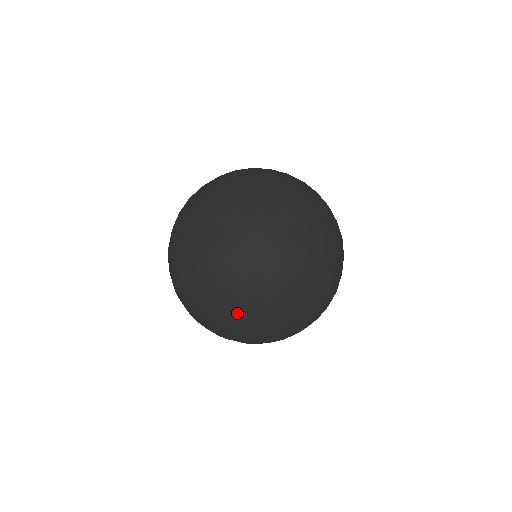
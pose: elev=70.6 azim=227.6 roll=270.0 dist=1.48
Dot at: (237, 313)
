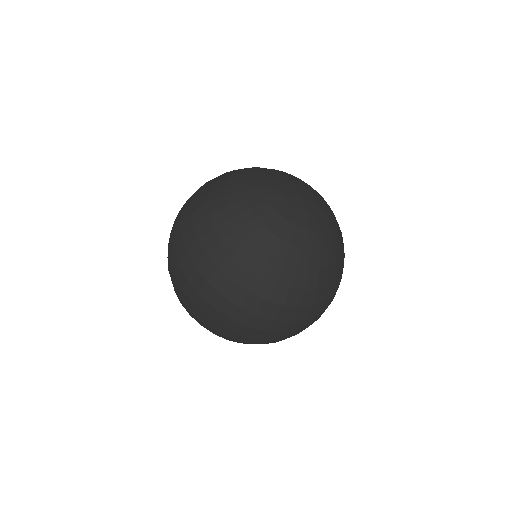
Dot at: (254, 342)
